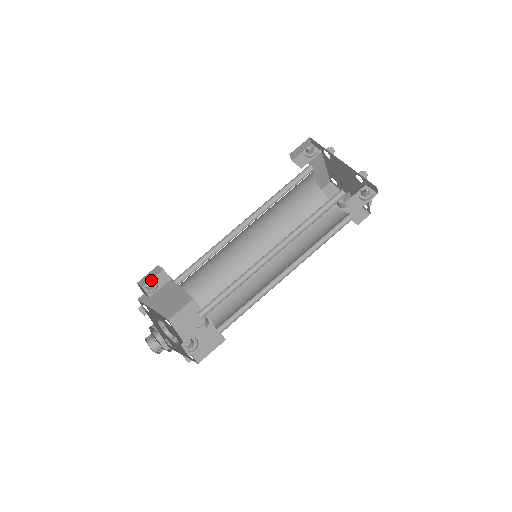
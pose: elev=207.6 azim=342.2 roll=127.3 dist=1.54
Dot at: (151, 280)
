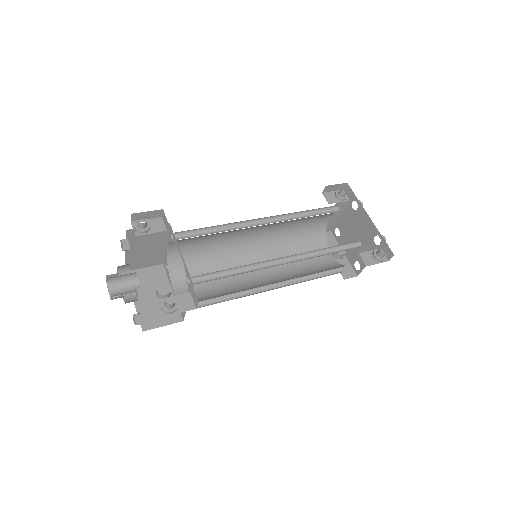
Dot at: (145, 220)
